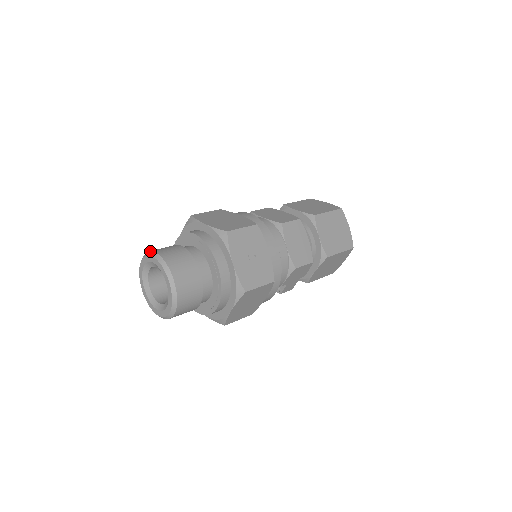
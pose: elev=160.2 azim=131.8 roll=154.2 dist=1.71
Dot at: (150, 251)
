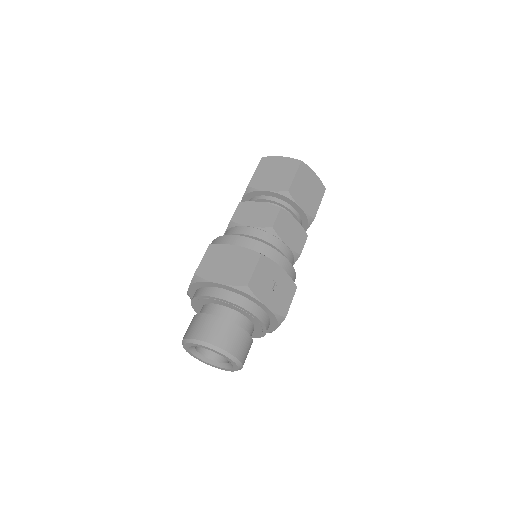
Dot at: (192, 339)
